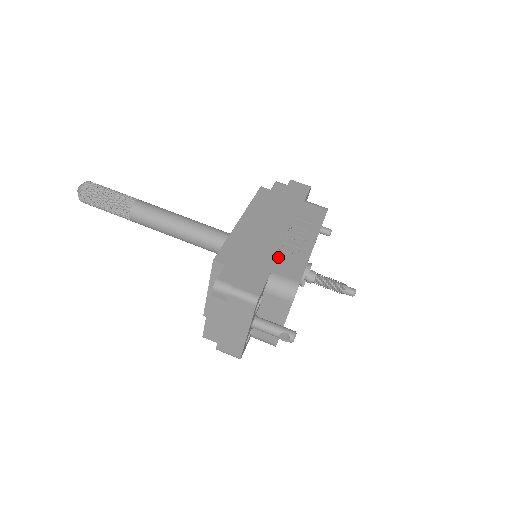
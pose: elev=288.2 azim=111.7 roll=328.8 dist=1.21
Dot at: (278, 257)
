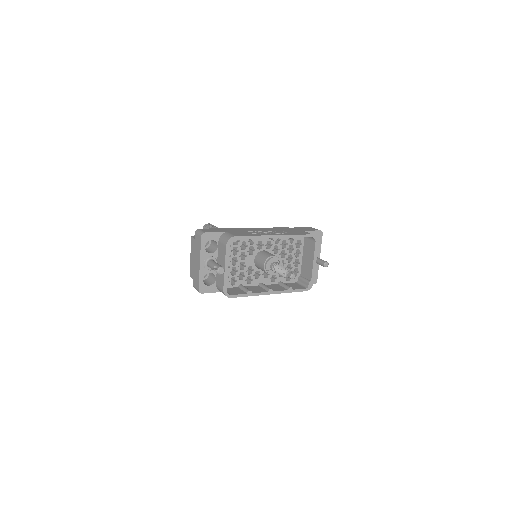
Dot at: (242, 232)
